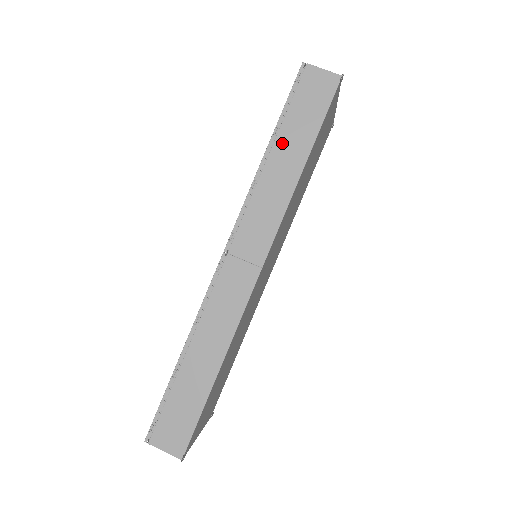
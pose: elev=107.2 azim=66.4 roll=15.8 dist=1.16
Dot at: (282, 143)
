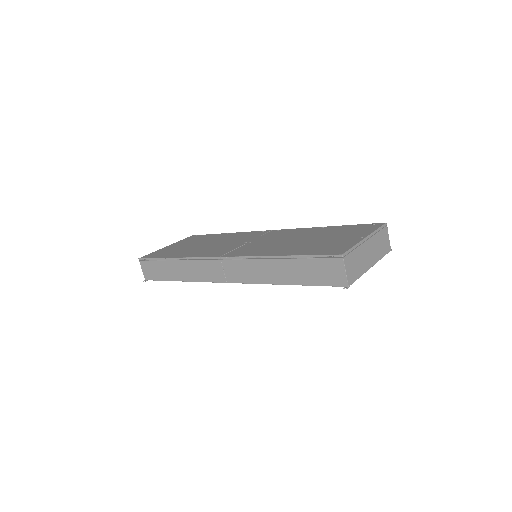
Dot at: (288, 264)
